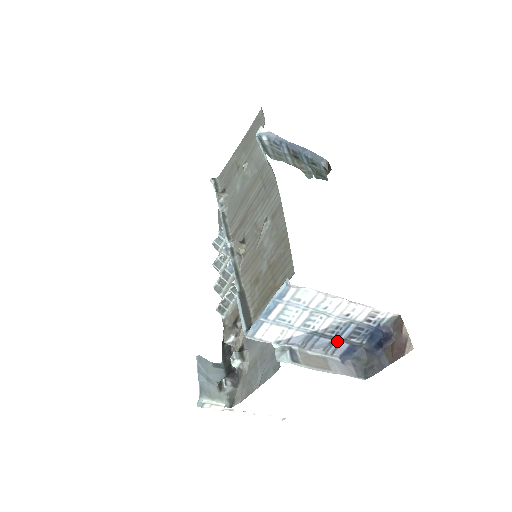
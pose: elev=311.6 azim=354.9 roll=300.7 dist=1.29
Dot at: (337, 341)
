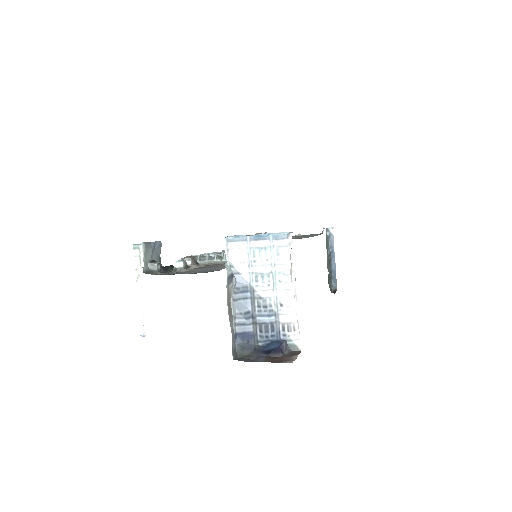
Dot at: (251, 318)
